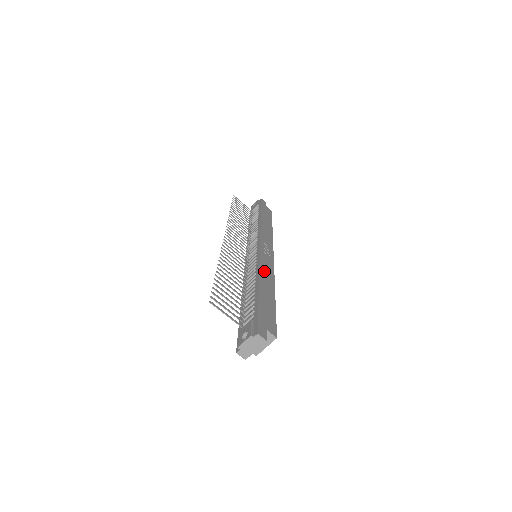
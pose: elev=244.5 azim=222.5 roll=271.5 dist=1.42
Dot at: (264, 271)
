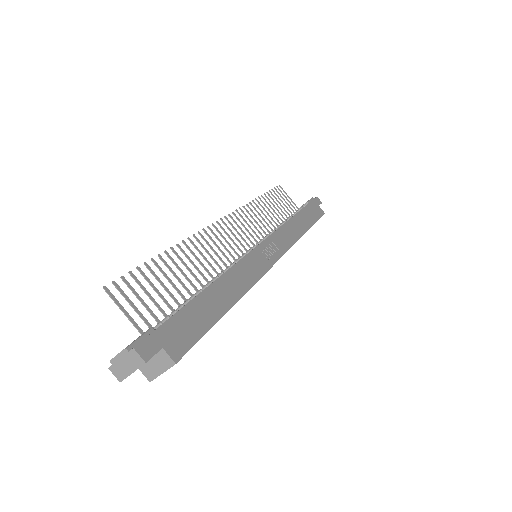
Dot at: (238, 273)
